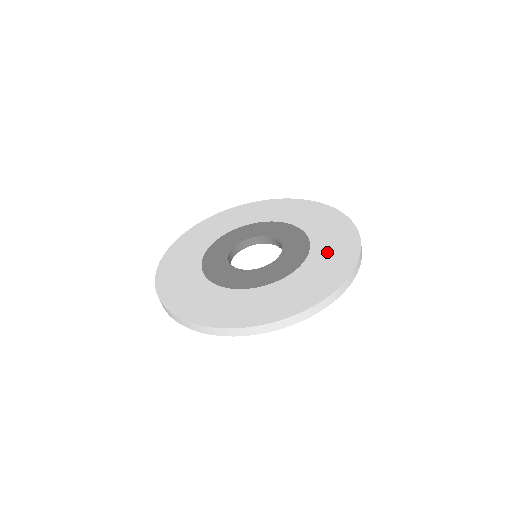
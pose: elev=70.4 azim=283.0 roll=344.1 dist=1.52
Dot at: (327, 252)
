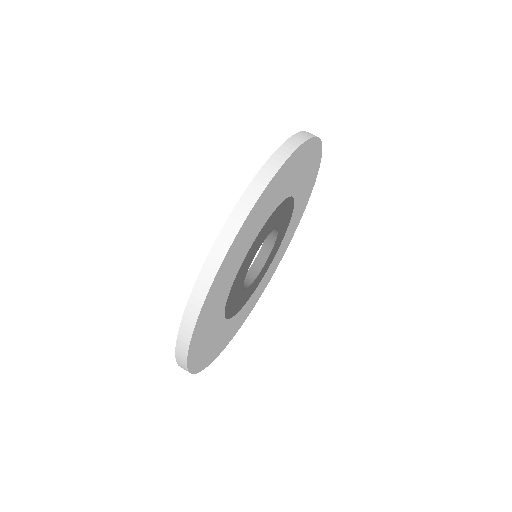
Dot at: occluded
